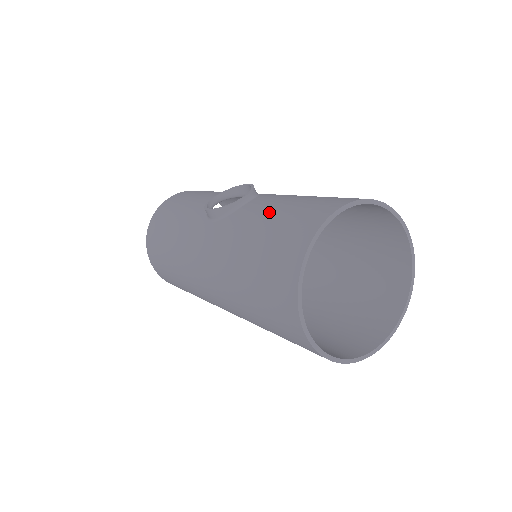
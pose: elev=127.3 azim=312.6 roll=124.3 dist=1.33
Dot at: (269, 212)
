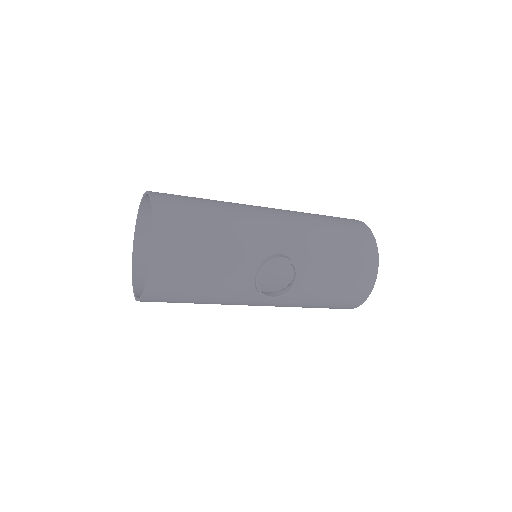
Dot at: (328, 288)
